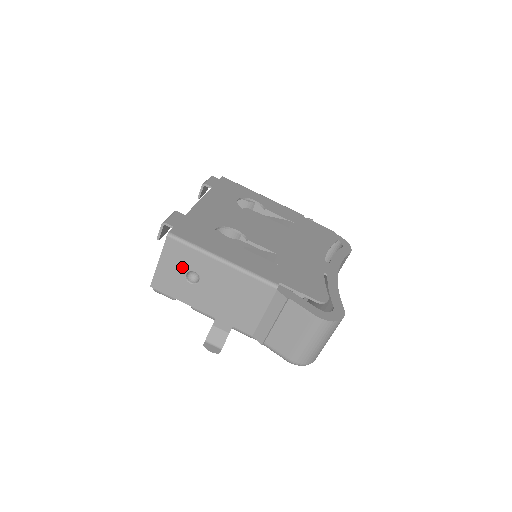
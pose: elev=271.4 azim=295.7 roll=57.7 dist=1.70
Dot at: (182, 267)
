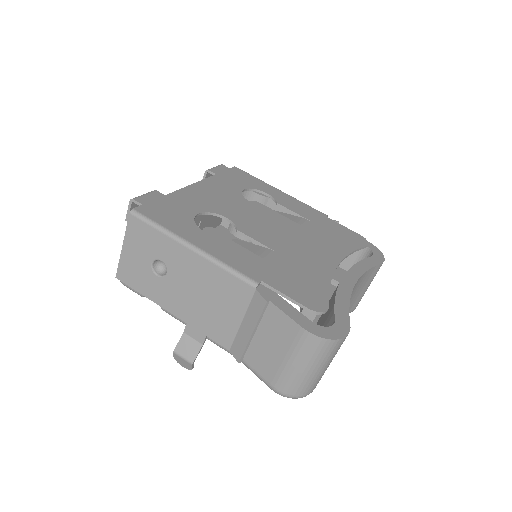
Dot at: (147, 254)
